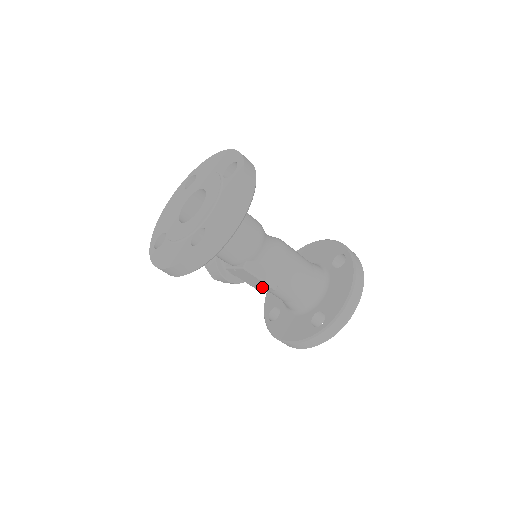
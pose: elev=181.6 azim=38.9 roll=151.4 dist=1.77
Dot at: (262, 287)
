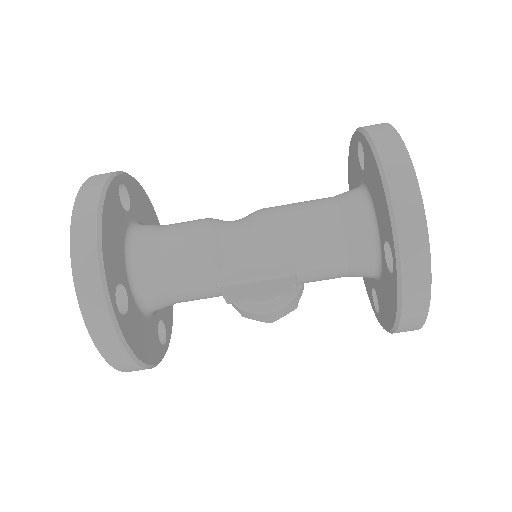
Dot at: (285, 286)
